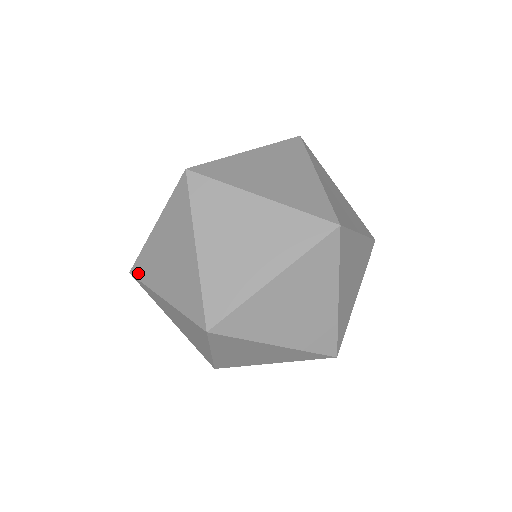
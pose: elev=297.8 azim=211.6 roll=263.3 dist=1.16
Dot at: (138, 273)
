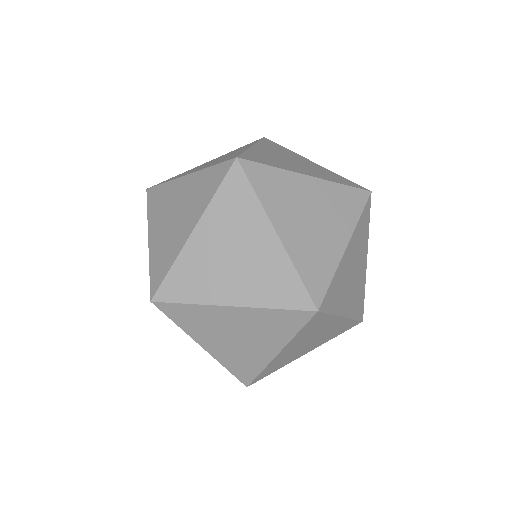
Dot at: (150, 197)
